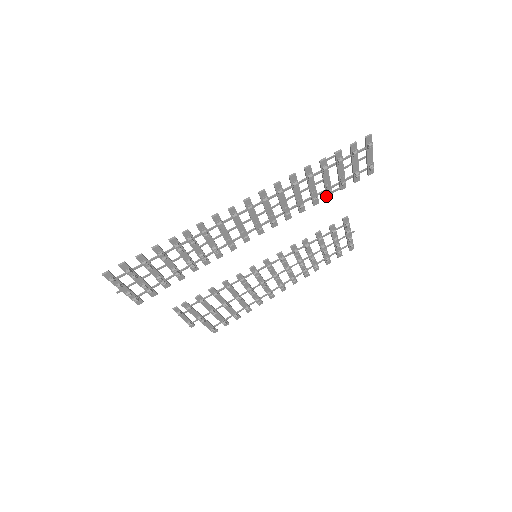
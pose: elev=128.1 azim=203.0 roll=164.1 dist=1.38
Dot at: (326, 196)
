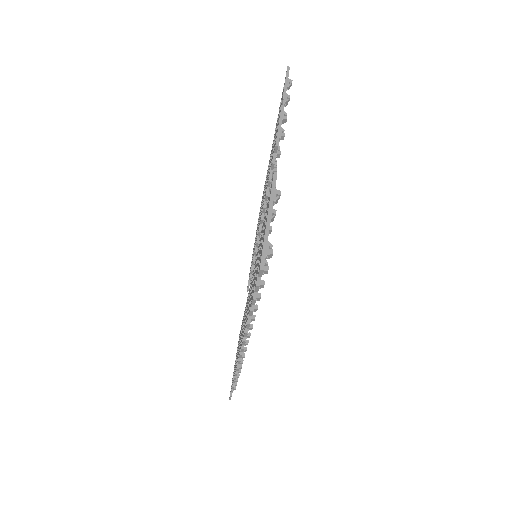
Dot at: occluded
